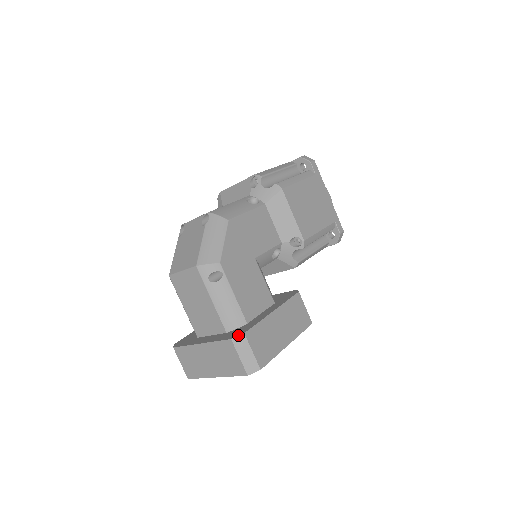
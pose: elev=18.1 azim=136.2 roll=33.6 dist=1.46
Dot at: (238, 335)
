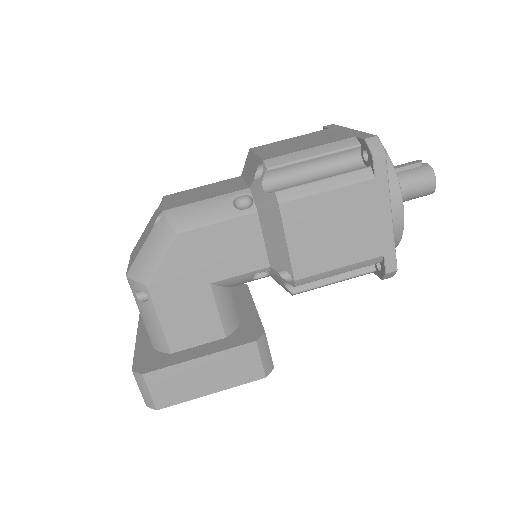
Dot at: (138, 371)
